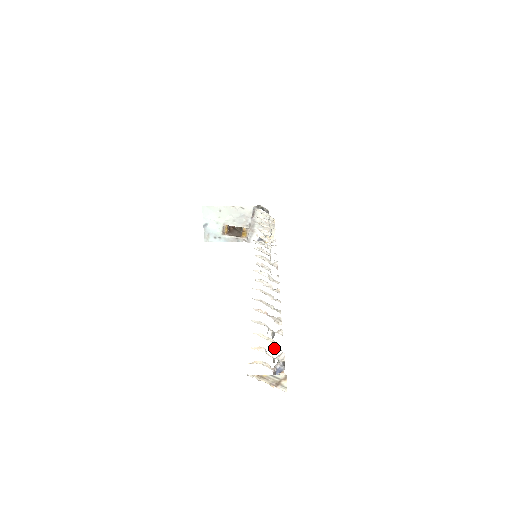
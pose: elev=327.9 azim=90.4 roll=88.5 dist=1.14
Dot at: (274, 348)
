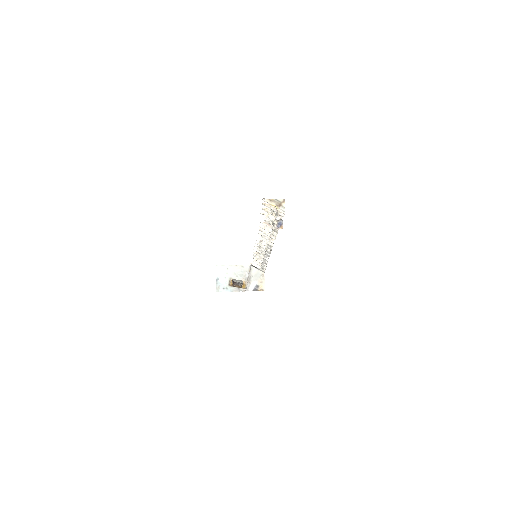
Dot at: (275, 217)
